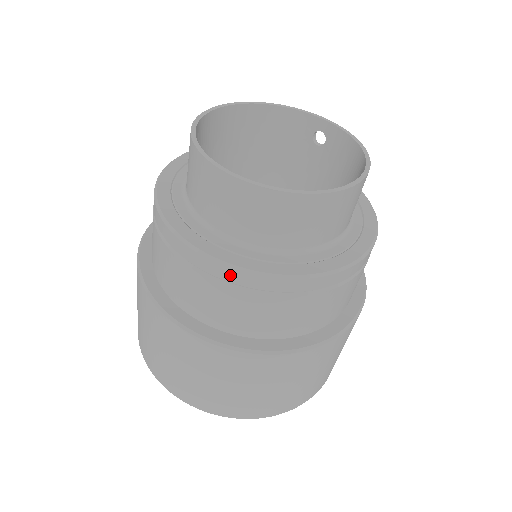
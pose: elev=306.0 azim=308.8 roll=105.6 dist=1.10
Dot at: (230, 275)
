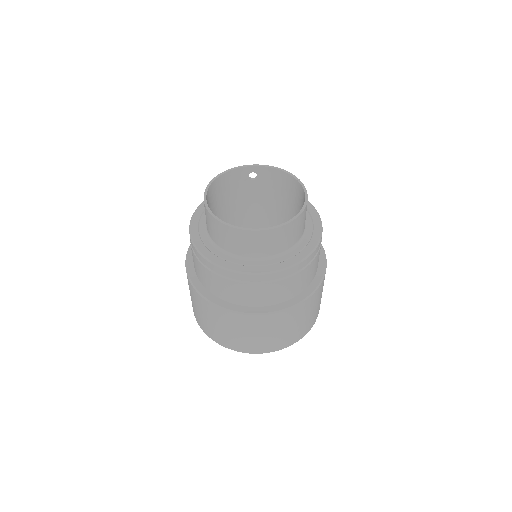
Dot at: (285, 273)
